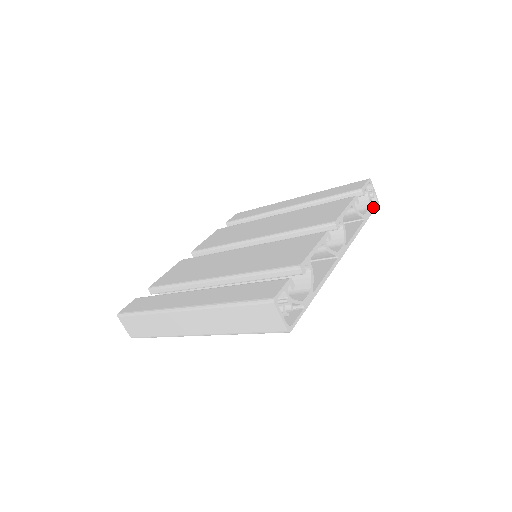
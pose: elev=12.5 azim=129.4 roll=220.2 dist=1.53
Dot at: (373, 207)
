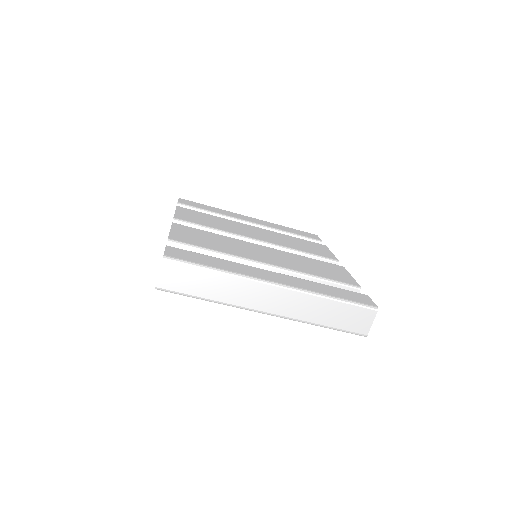
Dot at: occluded
